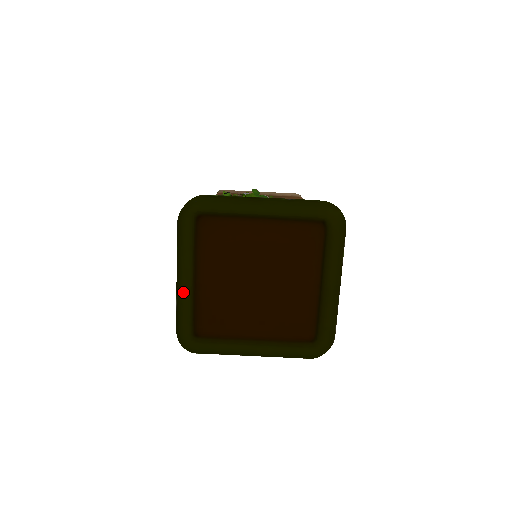
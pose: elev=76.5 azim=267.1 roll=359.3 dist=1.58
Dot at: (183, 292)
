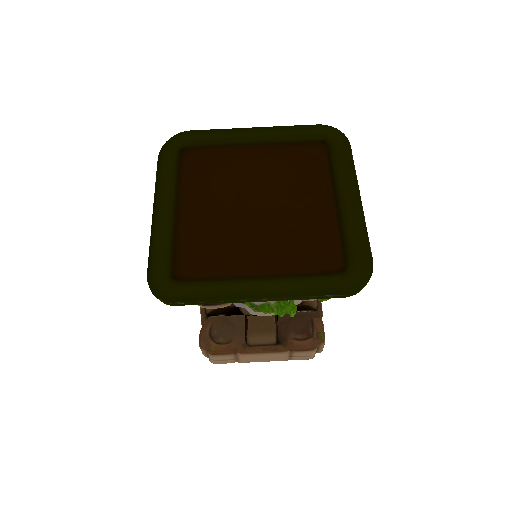
Dot at: (160, 223)
